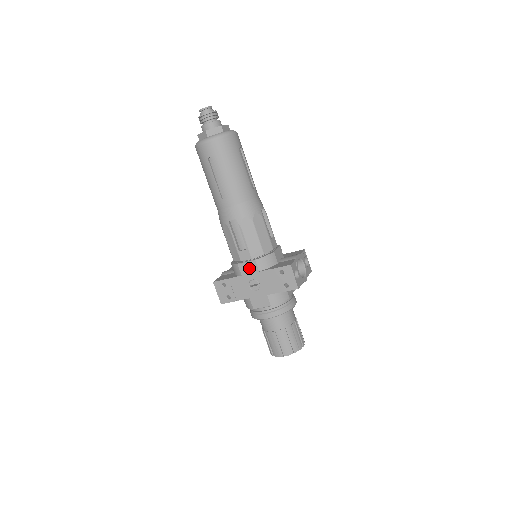
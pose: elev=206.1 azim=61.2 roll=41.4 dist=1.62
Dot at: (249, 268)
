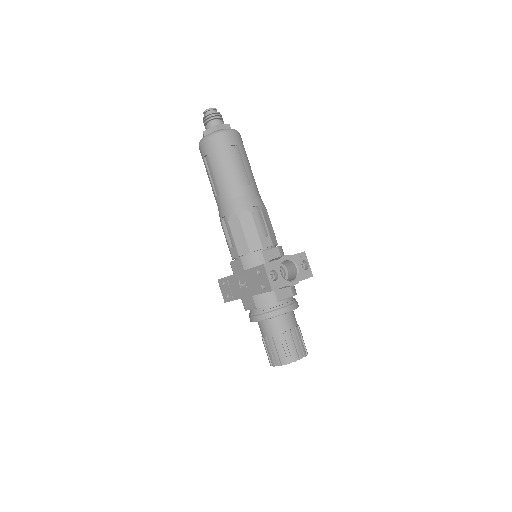
Dot at: (237, 266)
